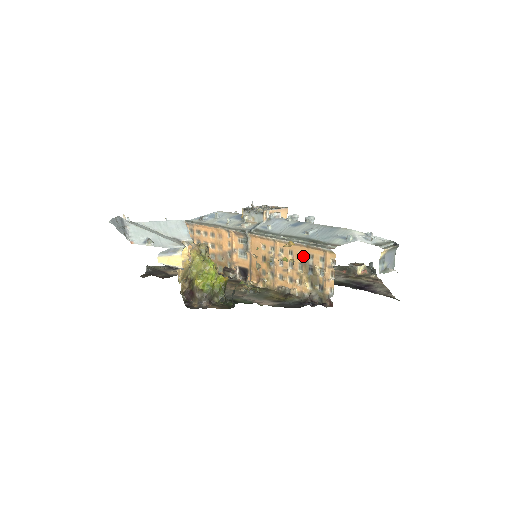
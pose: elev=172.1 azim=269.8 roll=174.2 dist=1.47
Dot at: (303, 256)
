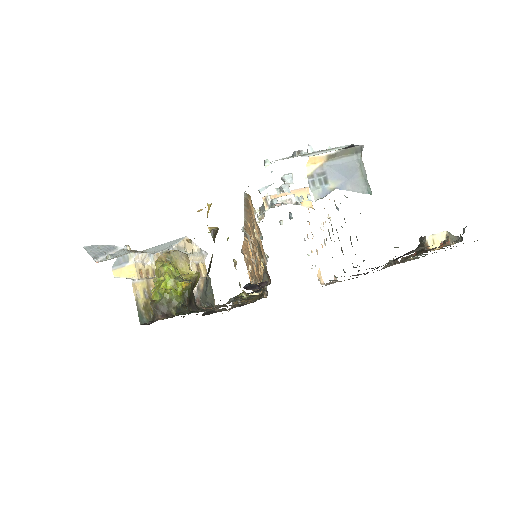
Dot at: (252, 224)
